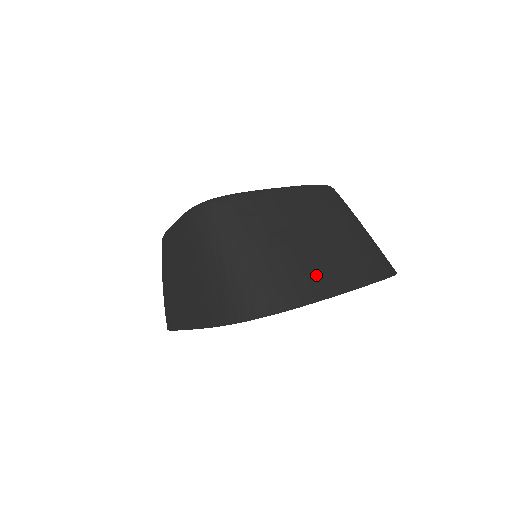
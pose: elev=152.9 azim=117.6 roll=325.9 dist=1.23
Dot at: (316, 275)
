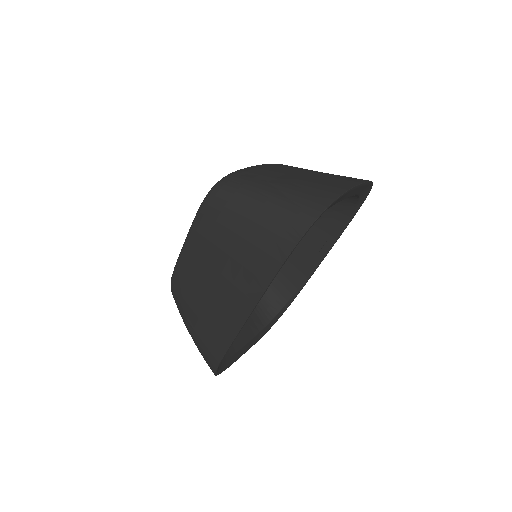
Dot at: (331, 183)
